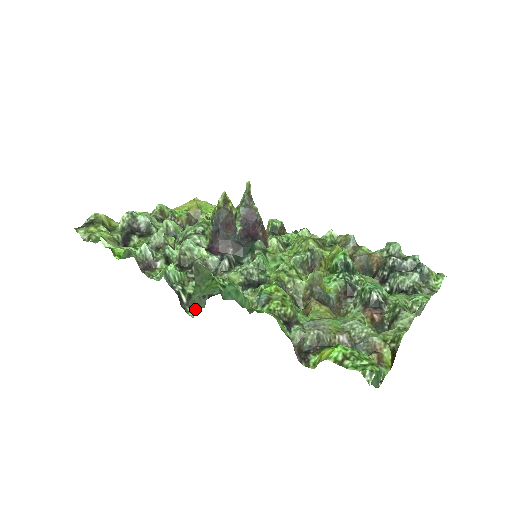
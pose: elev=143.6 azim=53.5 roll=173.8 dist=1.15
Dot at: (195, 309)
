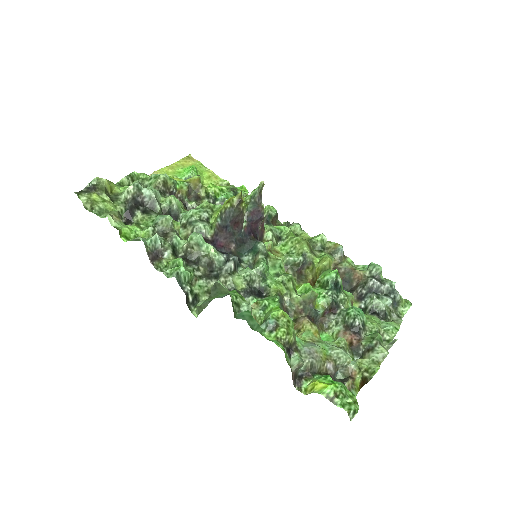
Dot at: (200, 310)
